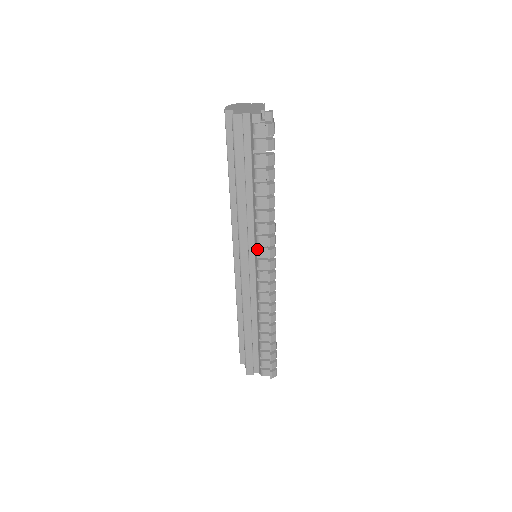
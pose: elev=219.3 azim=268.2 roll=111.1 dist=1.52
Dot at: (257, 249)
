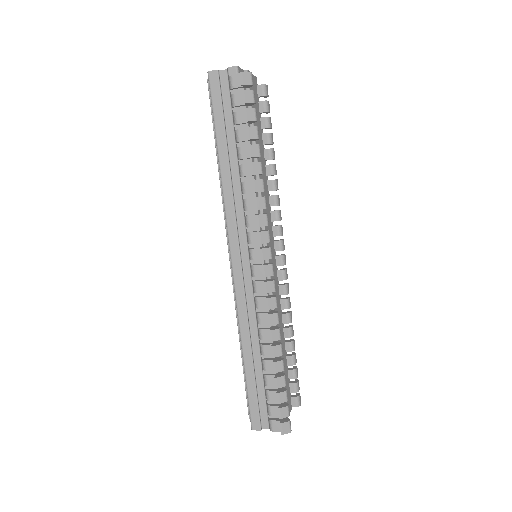
Dot at: (247, 234)
